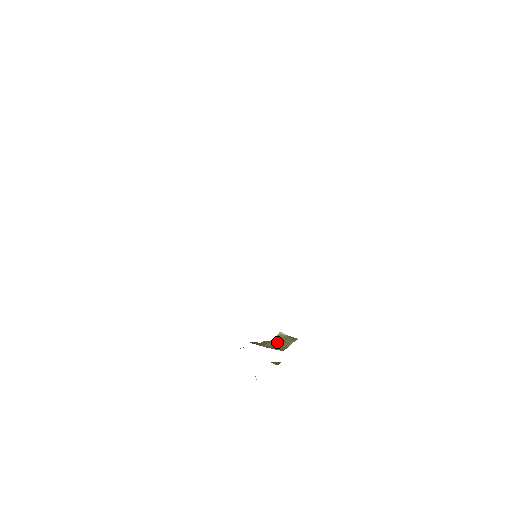
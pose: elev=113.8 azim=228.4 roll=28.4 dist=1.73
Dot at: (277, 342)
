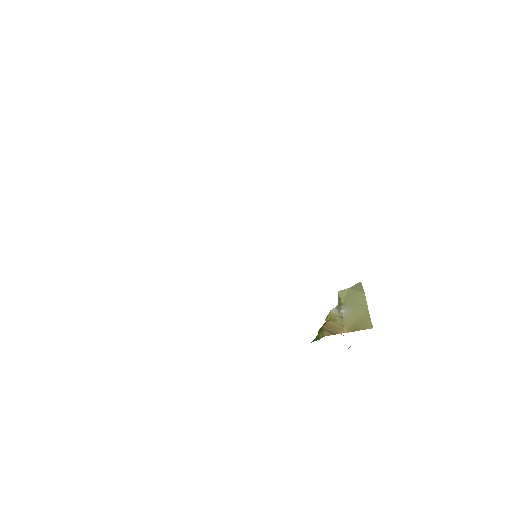
Dot at: (350, 311)
